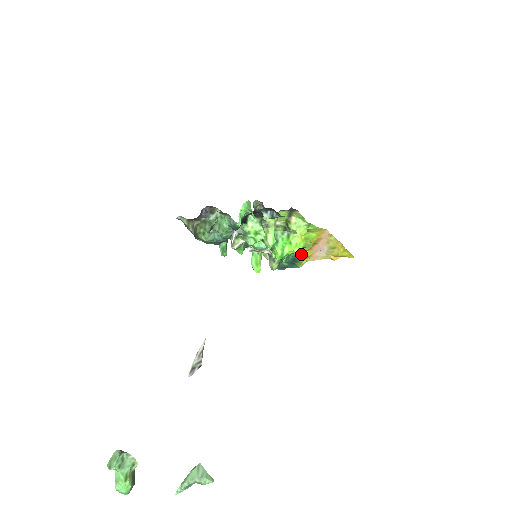
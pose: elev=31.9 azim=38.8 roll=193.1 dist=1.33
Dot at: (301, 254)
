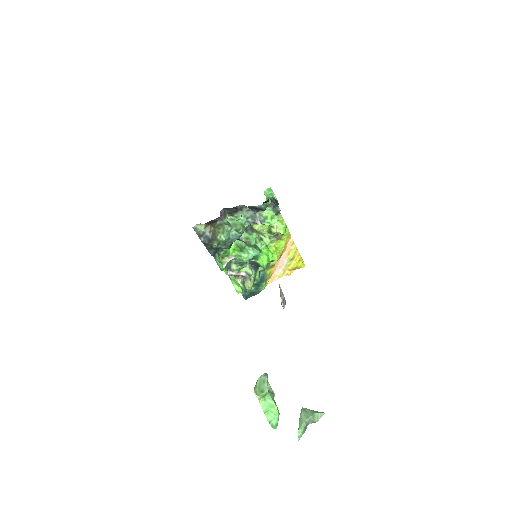
Dot at: (268, 271)
